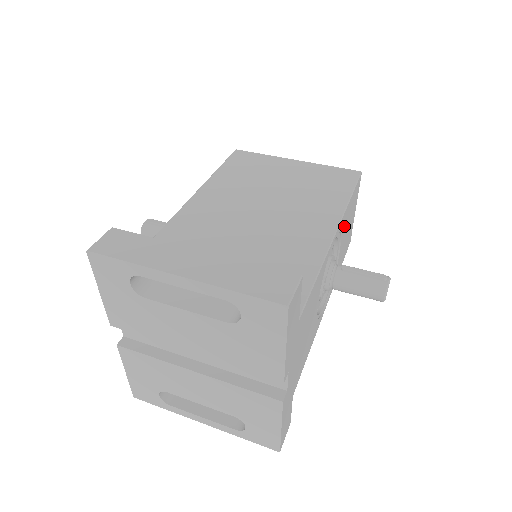
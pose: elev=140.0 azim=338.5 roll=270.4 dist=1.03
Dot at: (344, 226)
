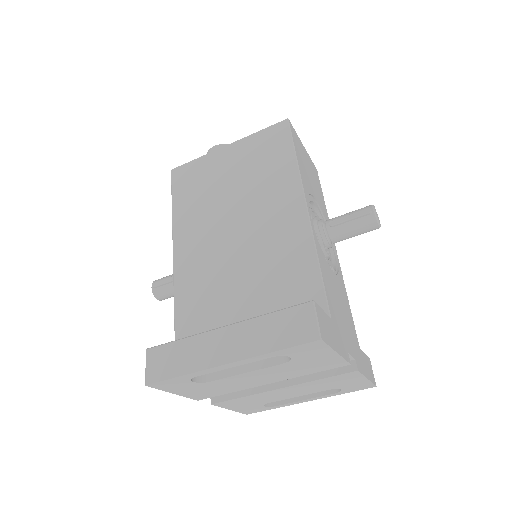
Dot at: (307, 183)
